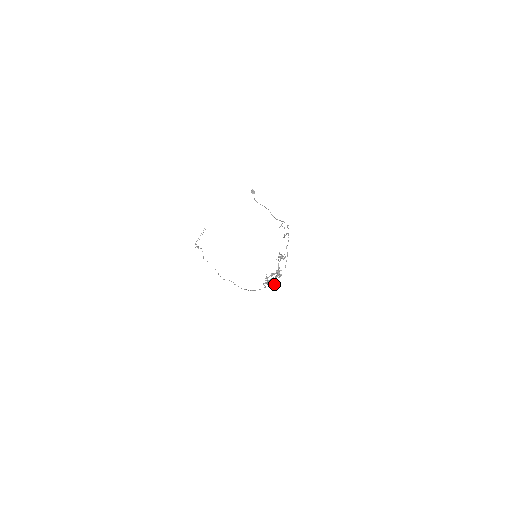
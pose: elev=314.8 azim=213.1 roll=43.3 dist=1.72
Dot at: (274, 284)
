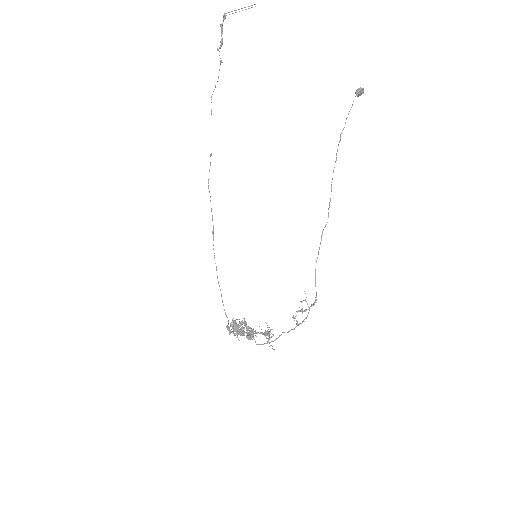
Dot at: (240, 330)
